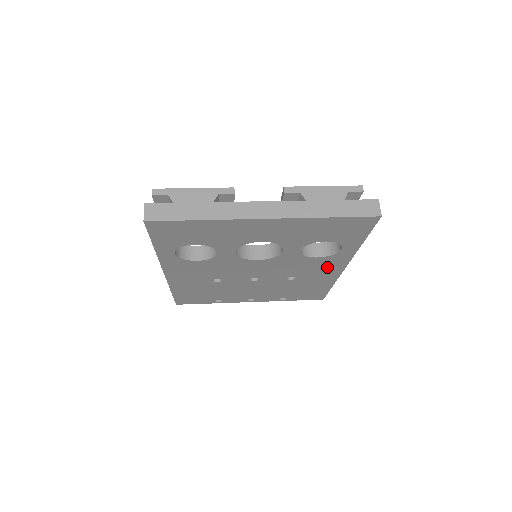
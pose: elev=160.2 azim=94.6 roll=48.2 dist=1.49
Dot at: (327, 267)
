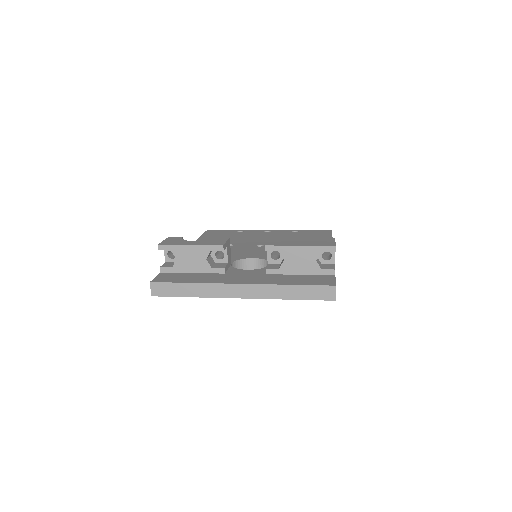
Dot at: occluded
